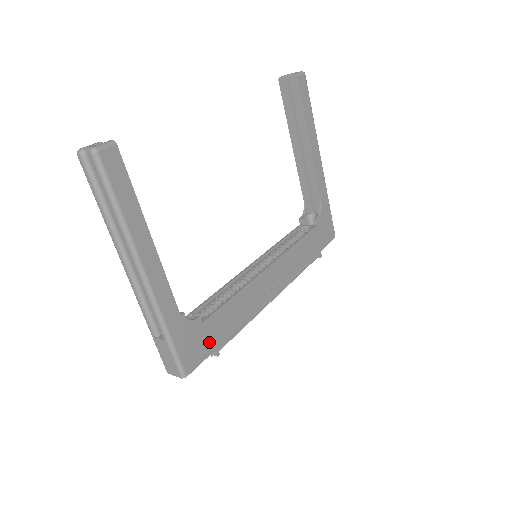
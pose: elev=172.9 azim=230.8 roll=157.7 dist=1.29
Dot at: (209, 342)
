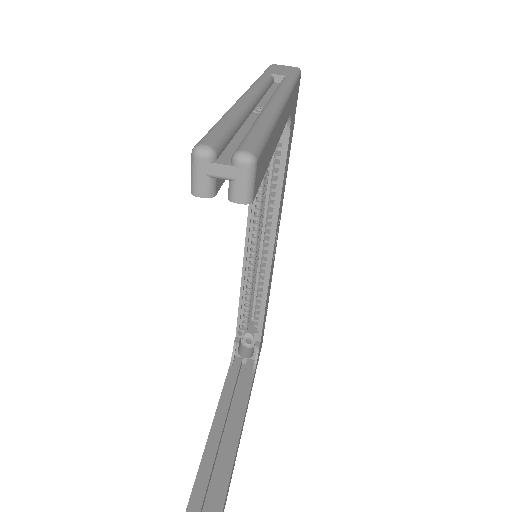
Dot at: occluded
